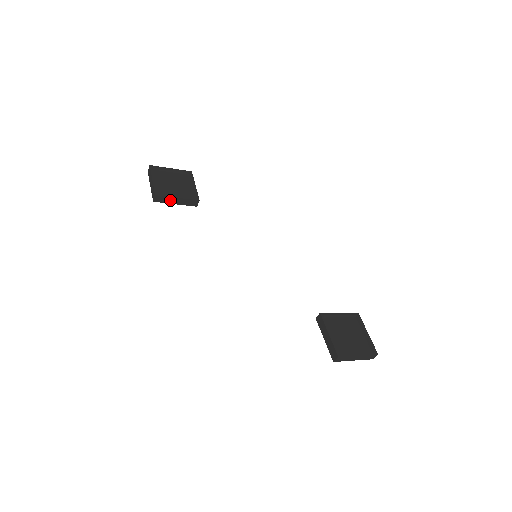
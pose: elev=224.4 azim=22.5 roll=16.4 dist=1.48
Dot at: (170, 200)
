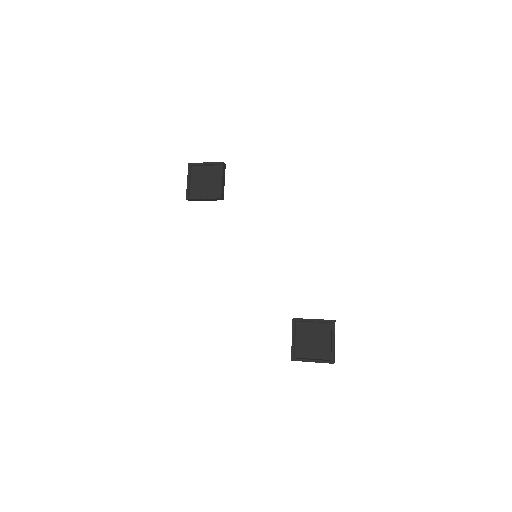
Dot at: (199, 200)
